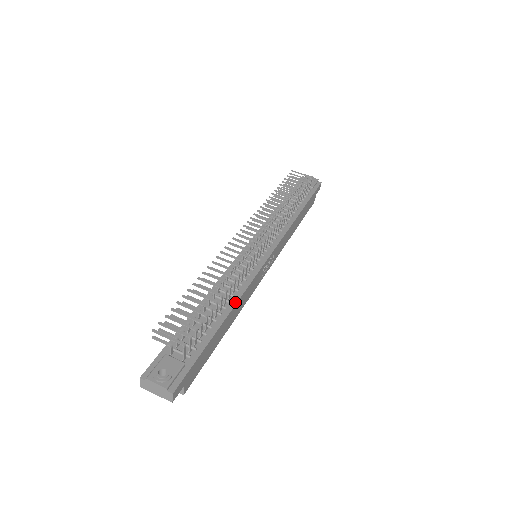
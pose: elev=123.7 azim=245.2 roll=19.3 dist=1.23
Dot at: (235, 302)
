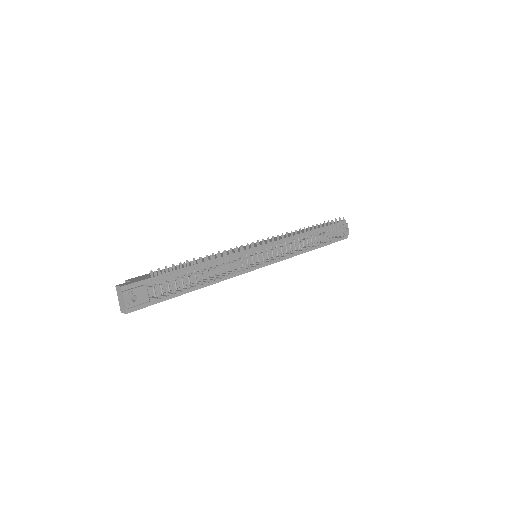
Dot at: (212, 283)
